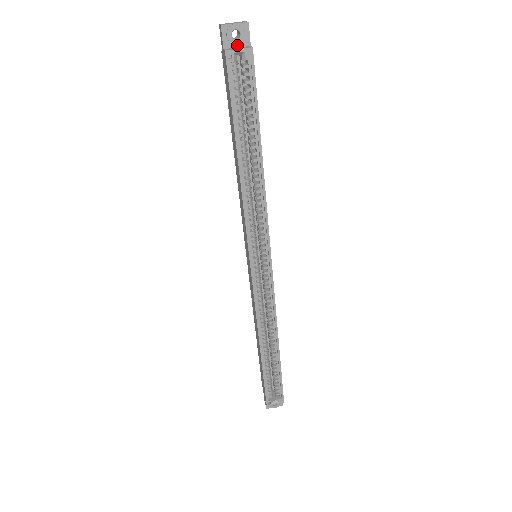
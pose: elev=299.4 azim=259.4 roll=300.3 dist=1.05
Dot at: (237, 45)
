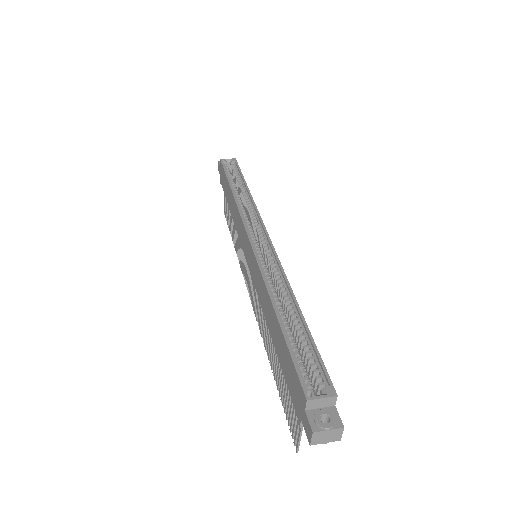
Dot at: (228, 165)
